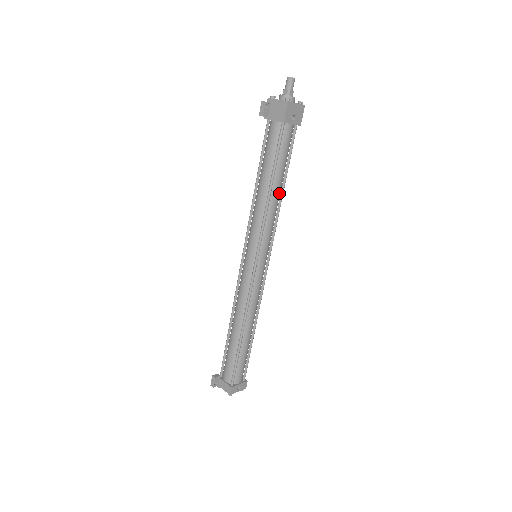
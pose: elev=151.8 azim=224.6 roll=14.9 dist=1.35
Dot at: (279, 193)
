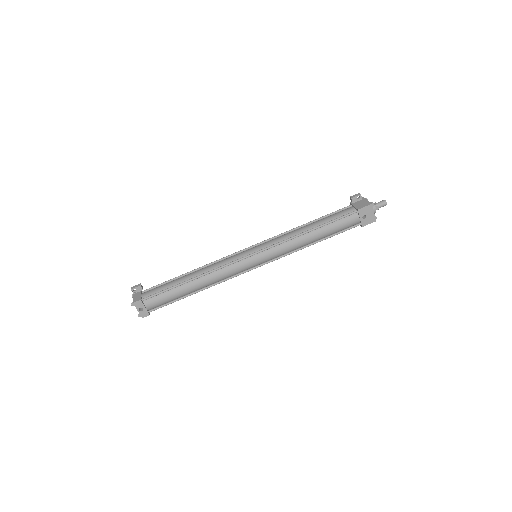
Dot at: (311, 241)
